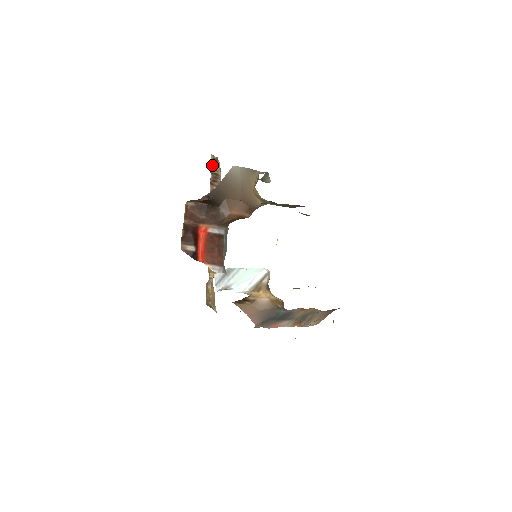
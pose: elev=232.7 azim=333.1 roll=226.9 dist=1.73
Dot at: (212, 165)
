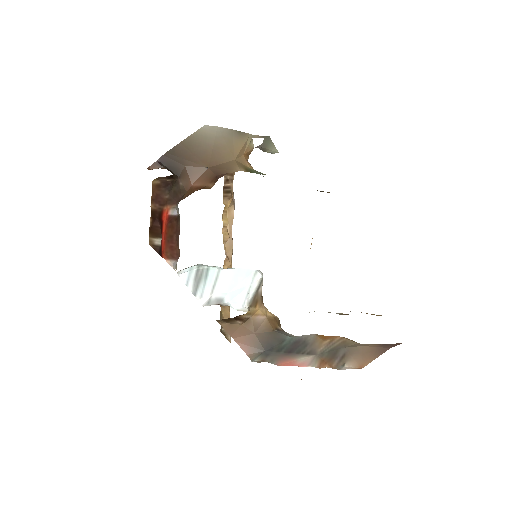
Dot at: occluded
